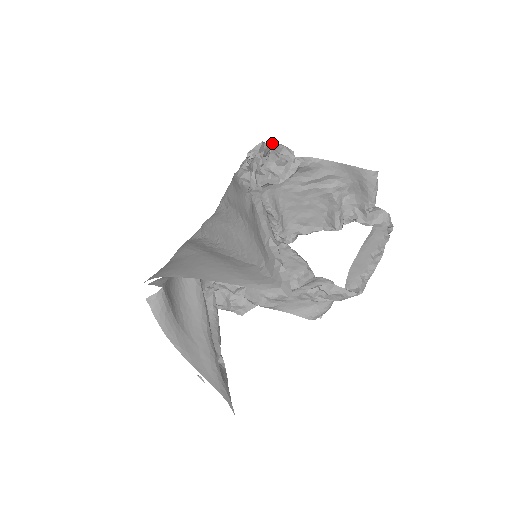
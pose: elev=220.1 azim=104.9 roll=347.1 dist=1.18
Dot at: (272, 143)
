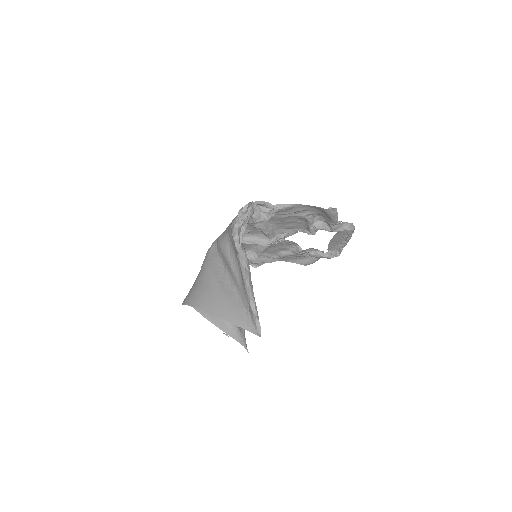
Dot at: (255, 203)
